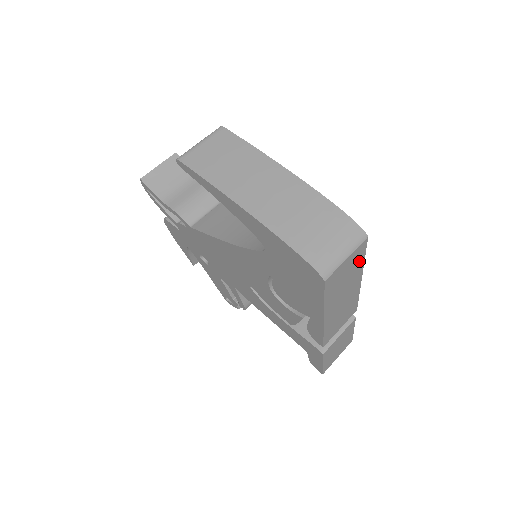
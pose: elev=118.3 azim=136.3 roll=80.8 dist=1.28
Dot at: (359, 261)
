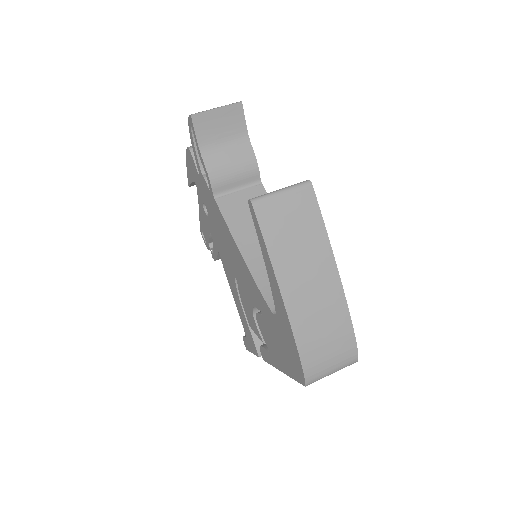
Dot at: occluded
